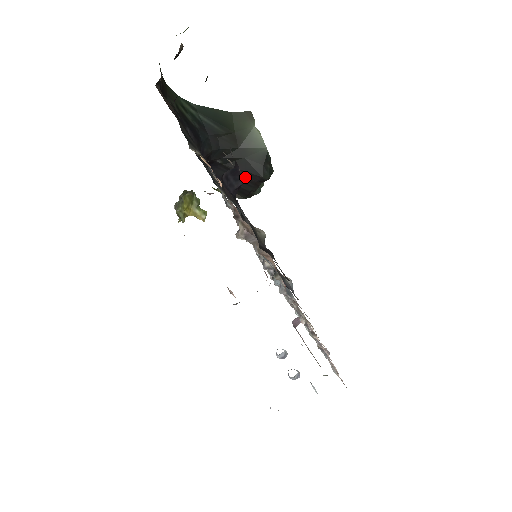
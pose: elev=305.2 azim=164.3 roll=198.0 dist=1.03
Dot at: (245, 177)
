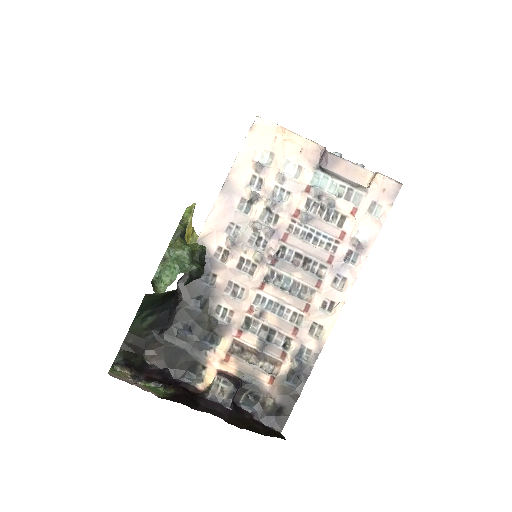
Dot at: occluded
